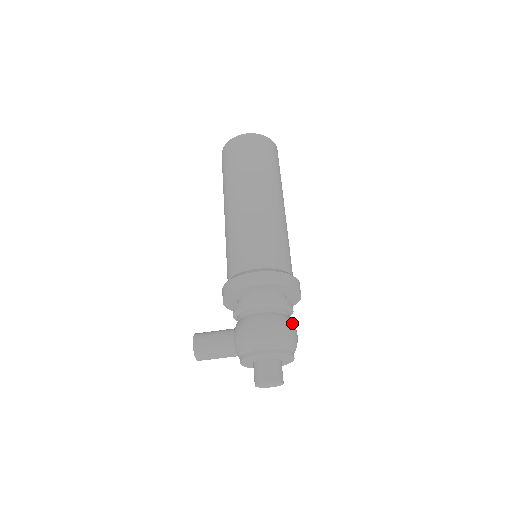
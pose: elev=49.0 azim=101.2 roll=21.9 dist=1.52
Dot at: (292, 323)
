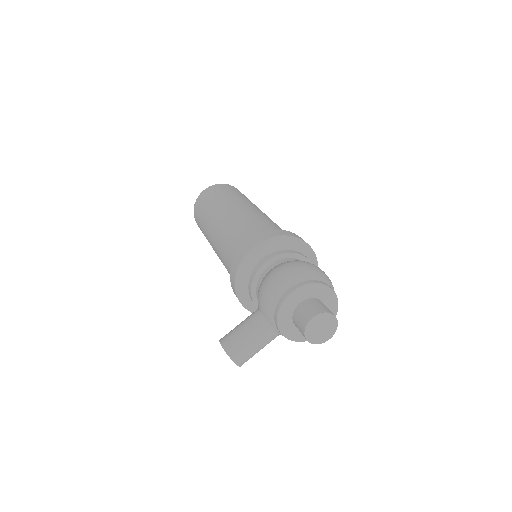
Dot at: occluded
